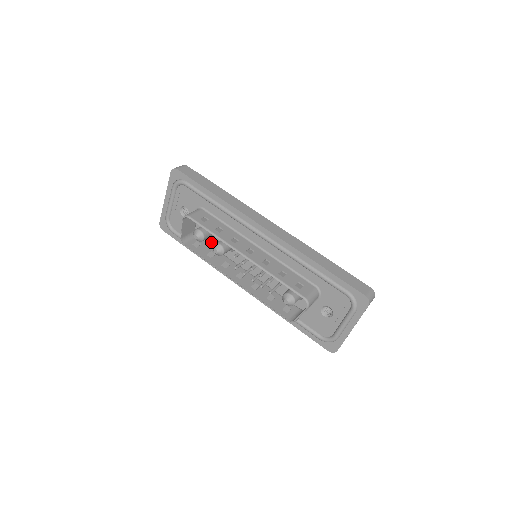
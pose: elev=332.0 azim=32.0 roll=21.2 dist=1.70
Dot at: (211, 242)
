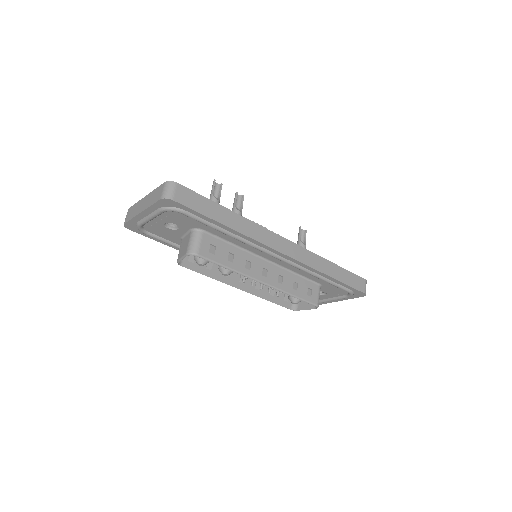
Dot at: occluded
